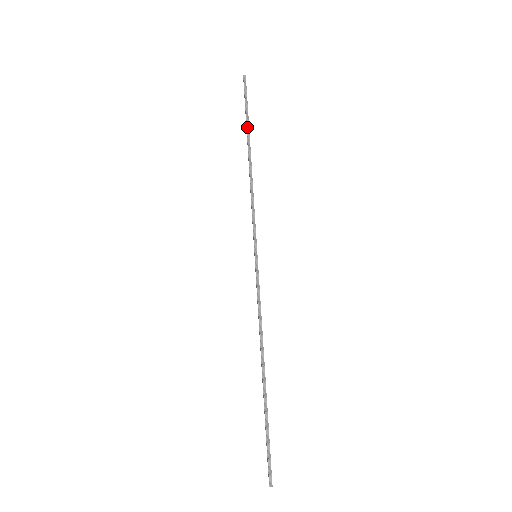
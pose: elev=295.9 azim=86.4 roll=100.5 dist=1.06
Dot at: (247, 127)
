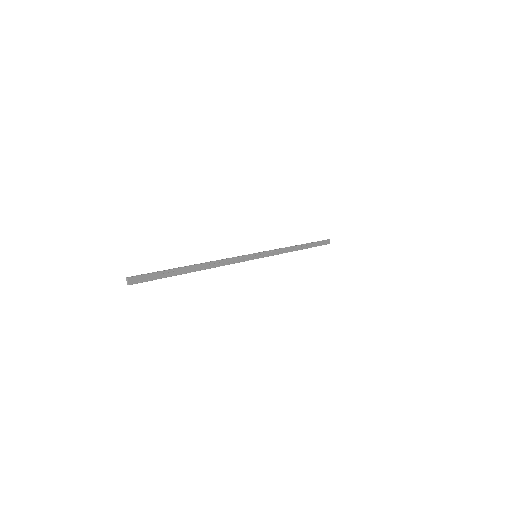
Dot at: (310, 243)
